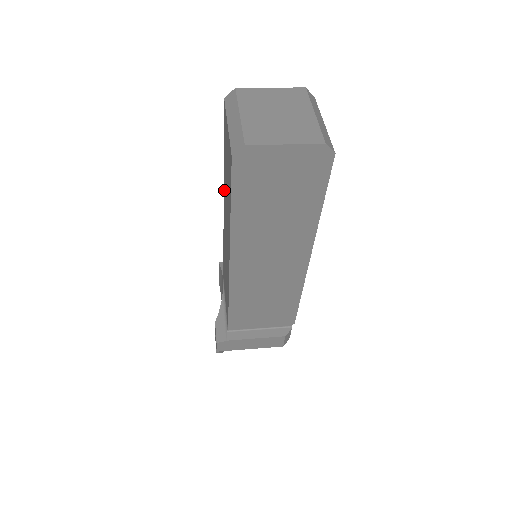
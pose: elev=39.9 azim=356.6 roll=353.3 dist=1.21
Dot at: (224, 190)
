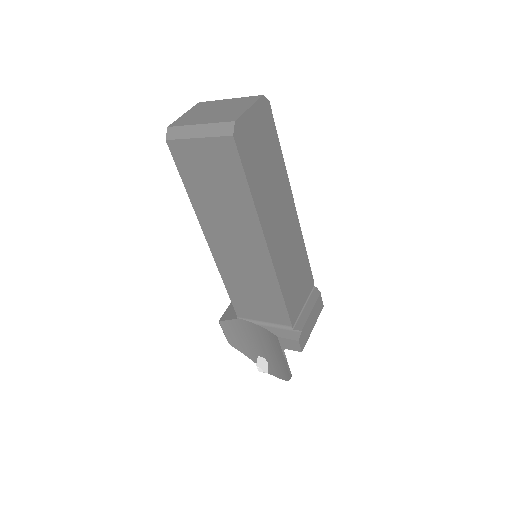
Dot at: (205, 220)
